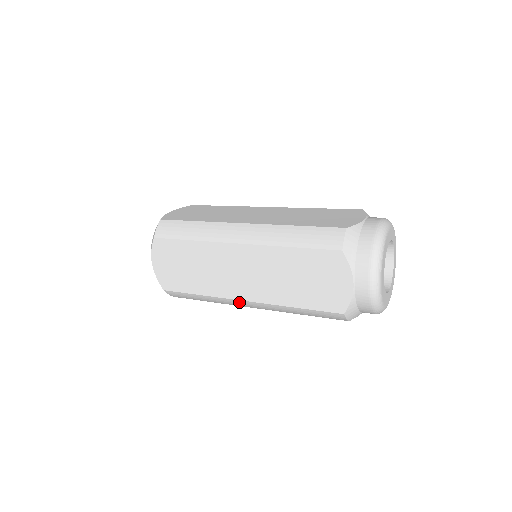
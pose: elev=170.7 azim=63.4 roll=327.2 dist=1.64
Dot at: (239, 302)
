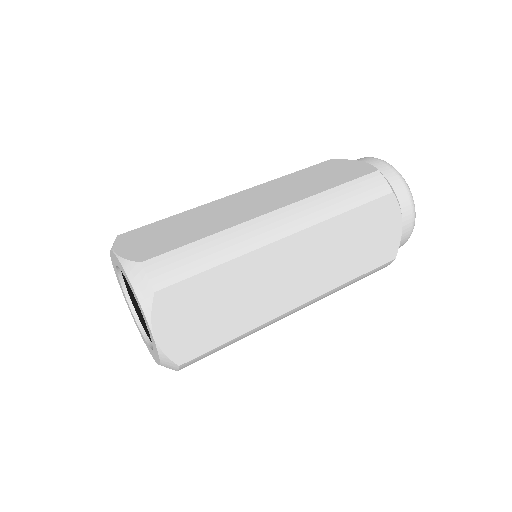
Dot at: occluded
